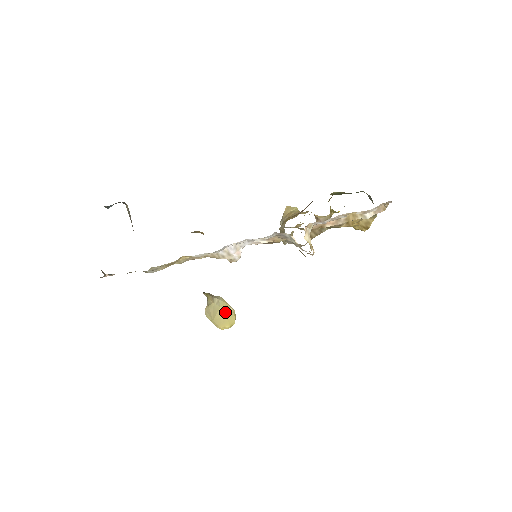
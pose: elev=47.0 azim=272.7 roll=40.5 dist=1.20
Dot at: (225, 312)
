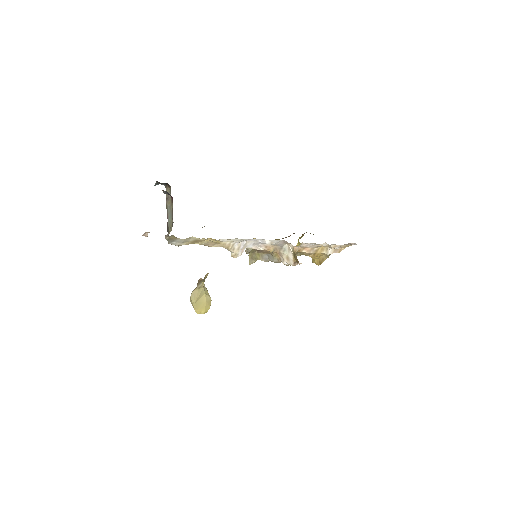
Dot at: (206, 299)
